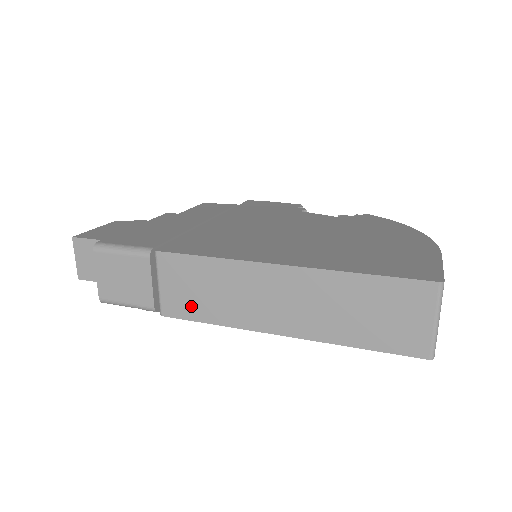
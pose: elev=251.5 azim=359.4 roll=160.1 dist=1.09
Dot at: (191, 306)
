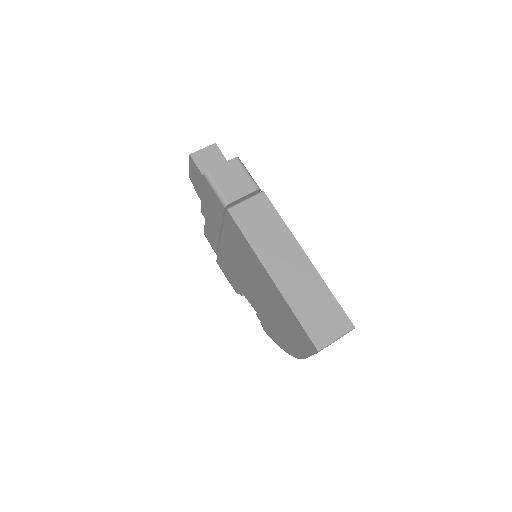
Dot at: (247, 223)
